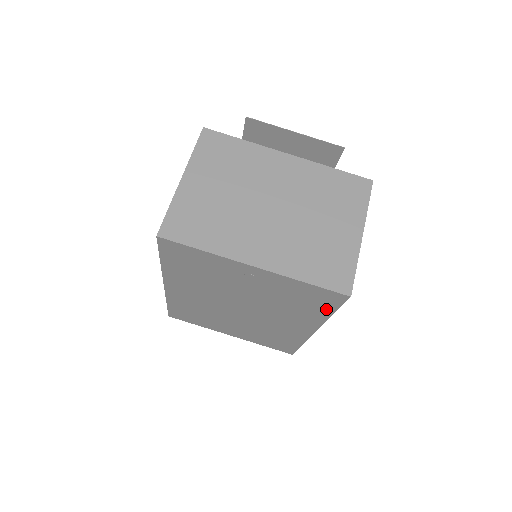
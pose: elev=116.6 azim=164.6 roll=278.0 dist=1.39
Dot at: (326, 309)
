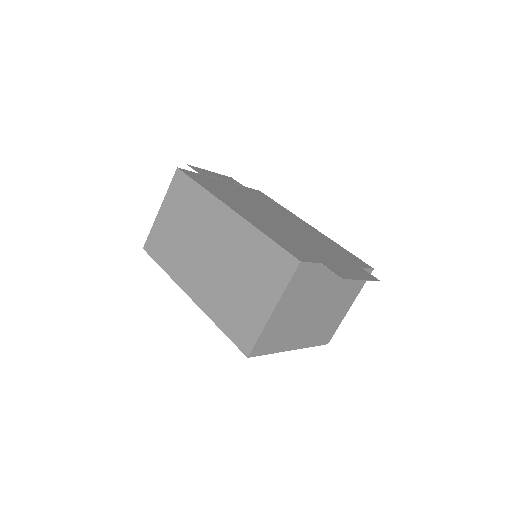
Dot at: occluded
